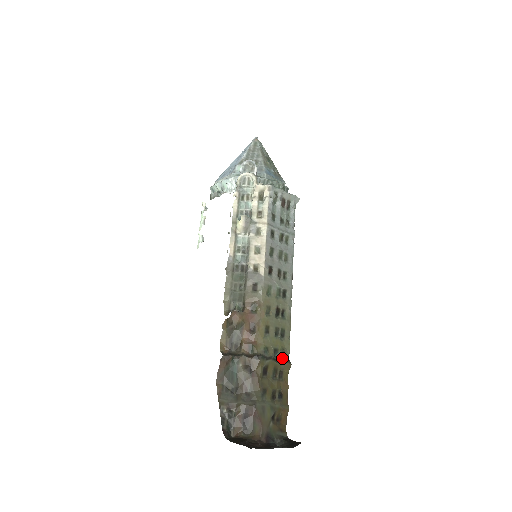
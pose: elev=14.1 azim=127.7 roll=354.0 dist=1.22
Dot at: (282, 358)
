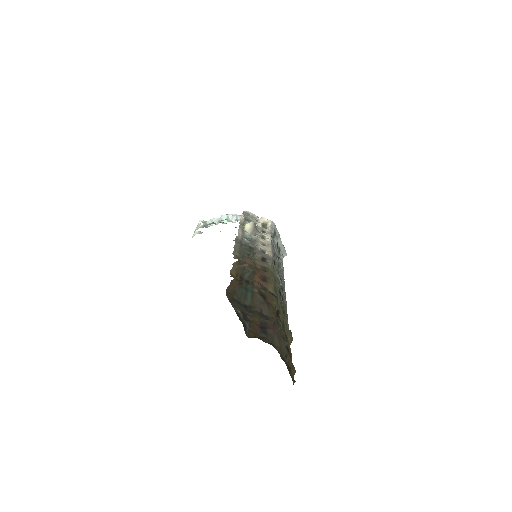
Dot at: (286, 325)
